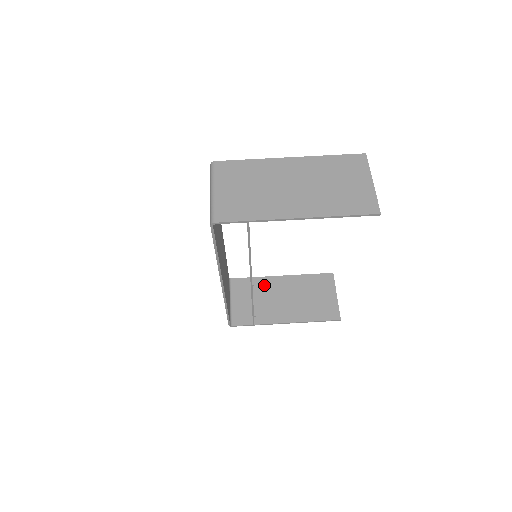
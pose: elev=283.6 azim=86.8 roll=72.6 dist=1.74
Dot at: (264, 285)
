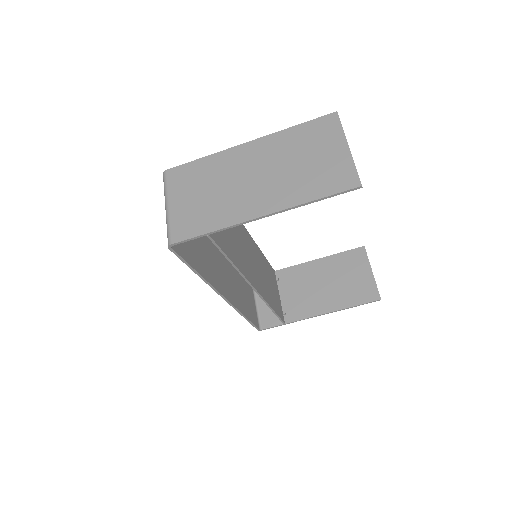
Dot at: (289, 277)
